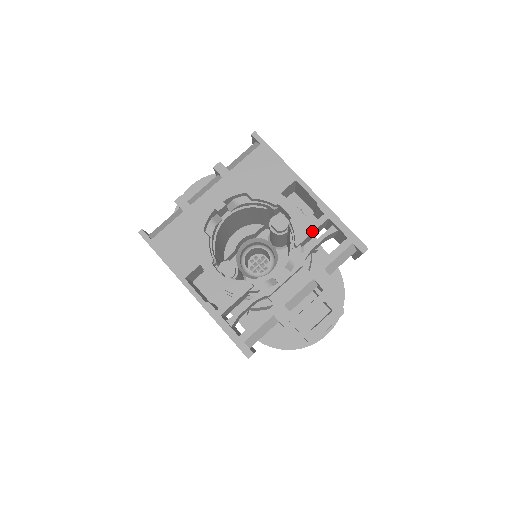
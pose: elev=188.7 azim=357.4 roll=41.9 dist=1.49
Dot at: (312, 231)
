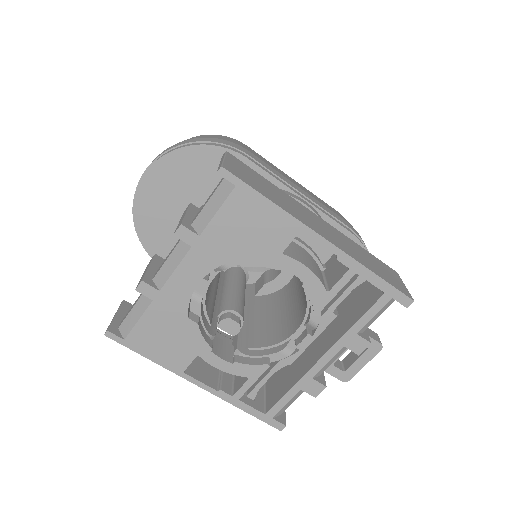
Dot at: (335, 293)
